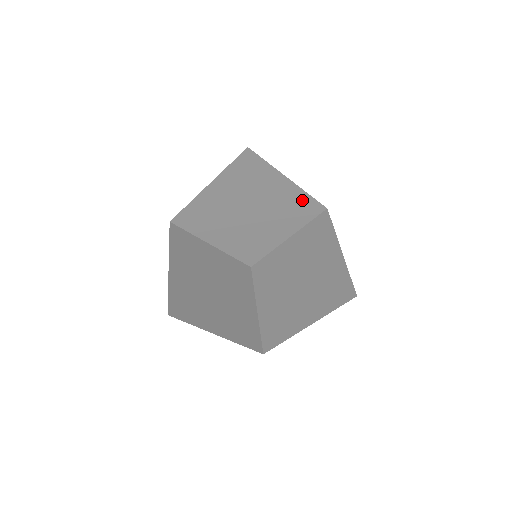
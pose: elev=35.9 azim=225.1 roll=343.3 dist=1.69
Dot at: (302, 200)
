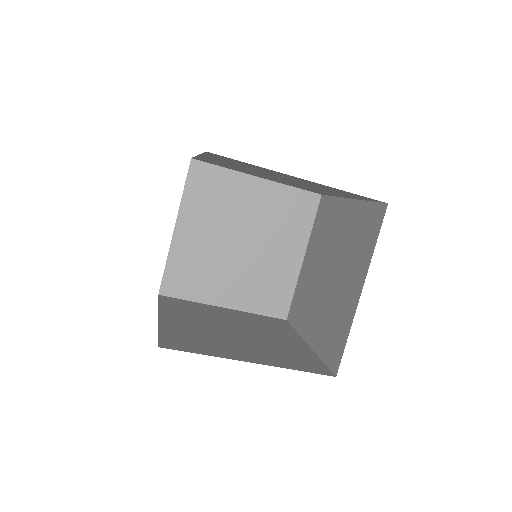
Dot at: (339, 190)
